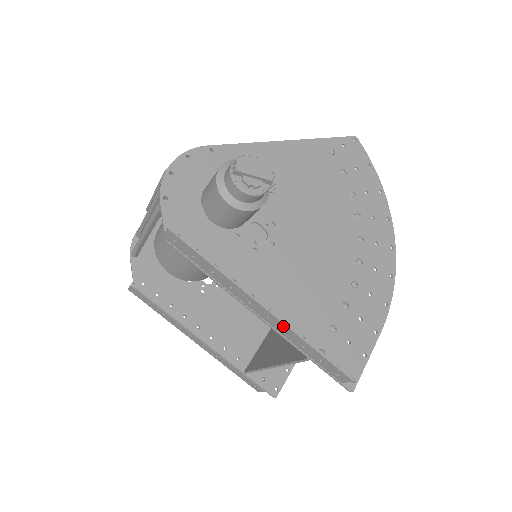
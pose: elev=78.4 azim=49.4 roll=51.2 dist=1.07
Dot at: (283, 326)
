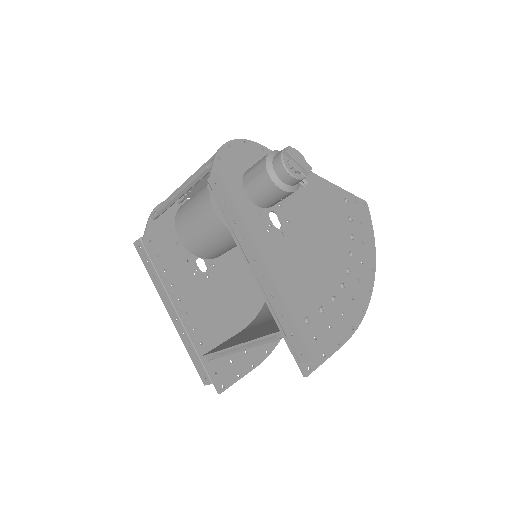
Dot at: (273, 288)
